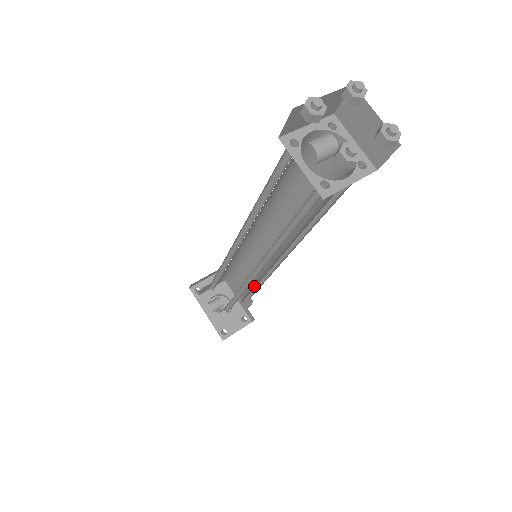
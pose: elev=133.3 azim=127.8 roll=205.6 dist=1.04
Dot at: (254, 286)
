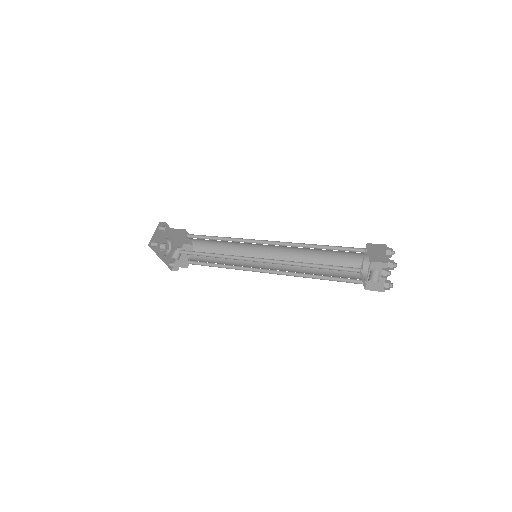
Dot at: (223, 252)
